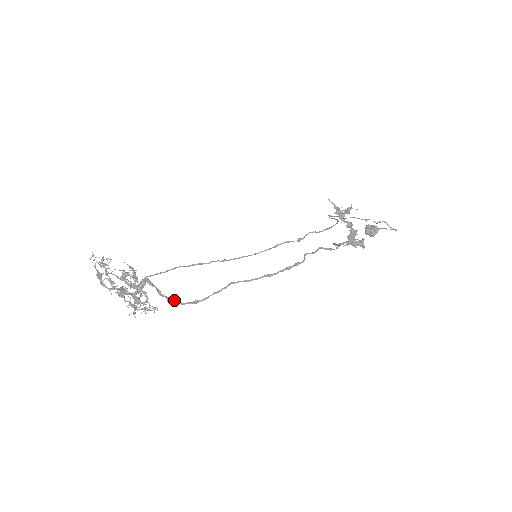
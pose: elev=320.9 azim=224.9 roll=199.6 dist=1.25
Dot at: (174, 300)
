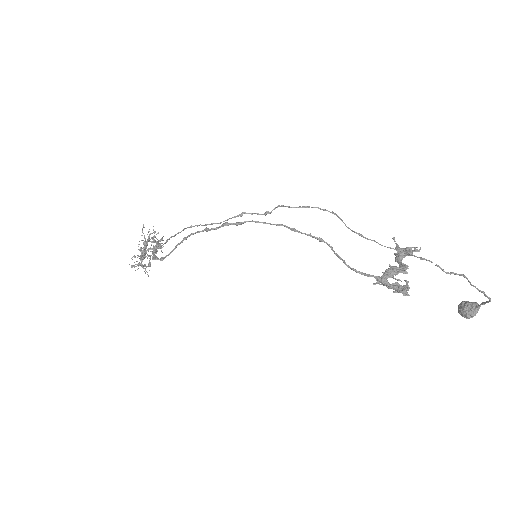
Dot at: (154, 256)
